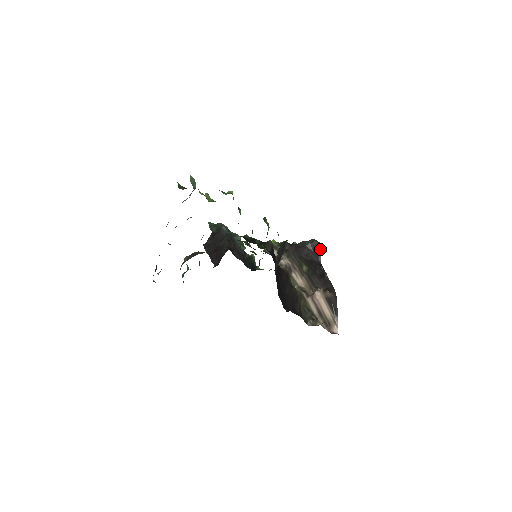
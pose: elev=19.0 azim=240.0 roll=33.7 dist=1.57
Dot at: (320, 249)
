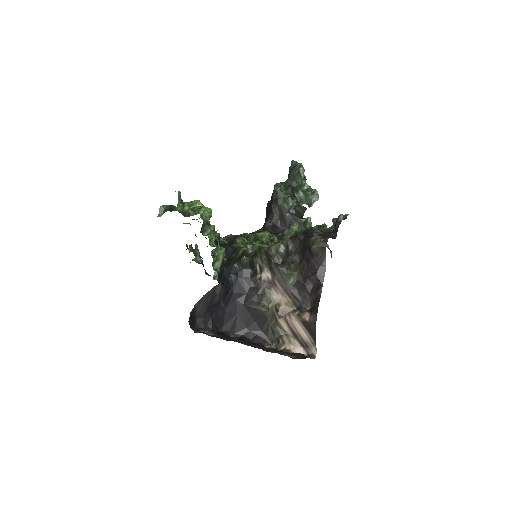
Dot at: (325, 253)
